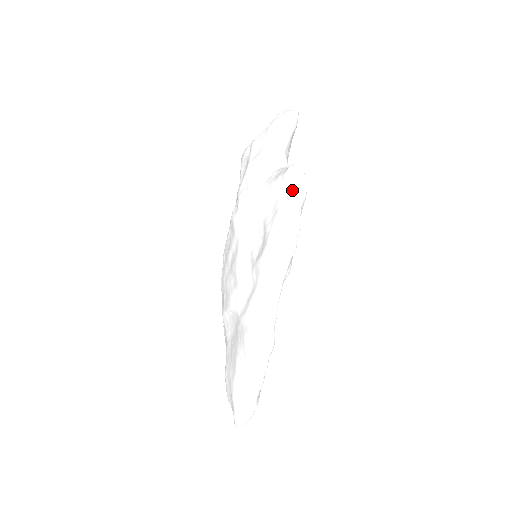
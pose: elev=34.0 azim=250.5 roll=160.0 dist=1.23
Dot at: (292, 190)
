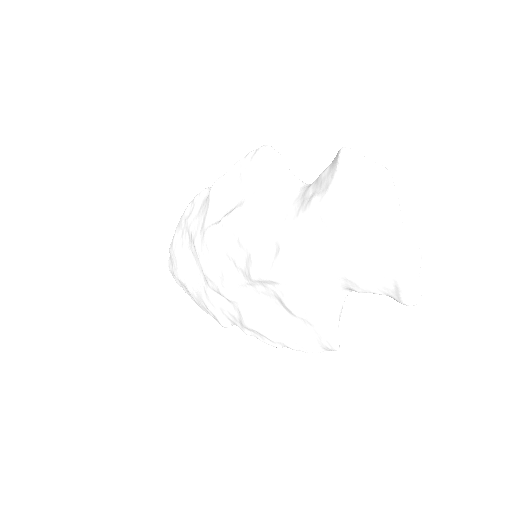
Dot at: (314, 345)
